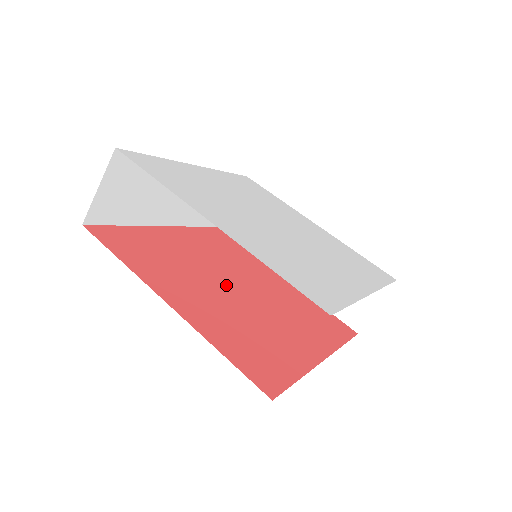
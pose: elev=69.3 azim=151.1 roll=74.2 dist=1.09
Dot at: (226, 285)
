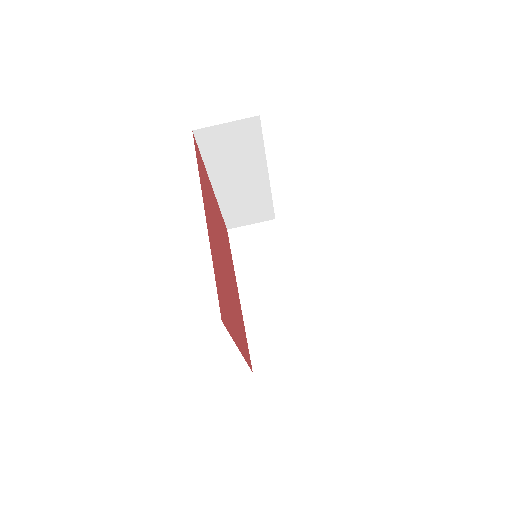
Dot at: (222, 253)
